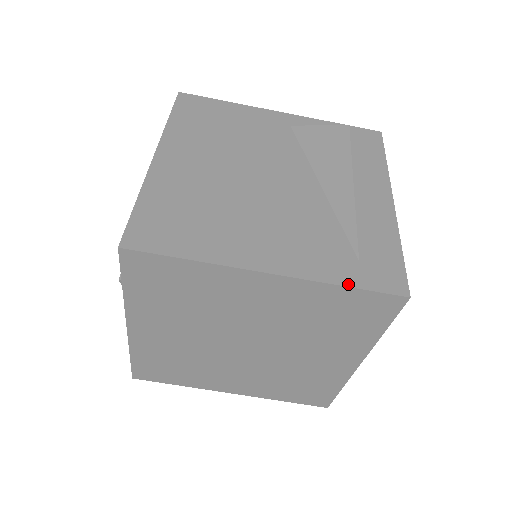
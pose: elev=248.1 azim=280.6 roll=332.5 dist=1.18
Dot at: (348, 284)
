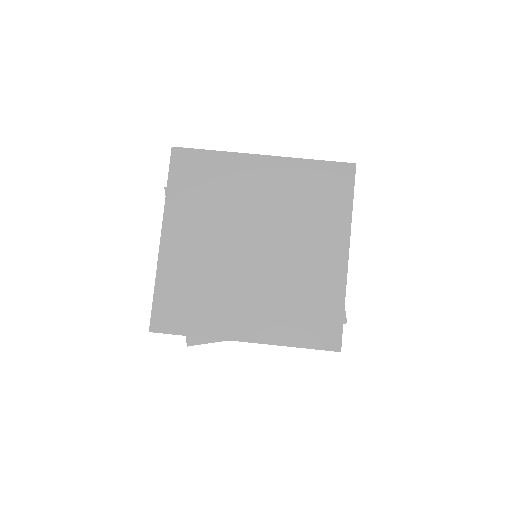
Dot at: (315, 160)
